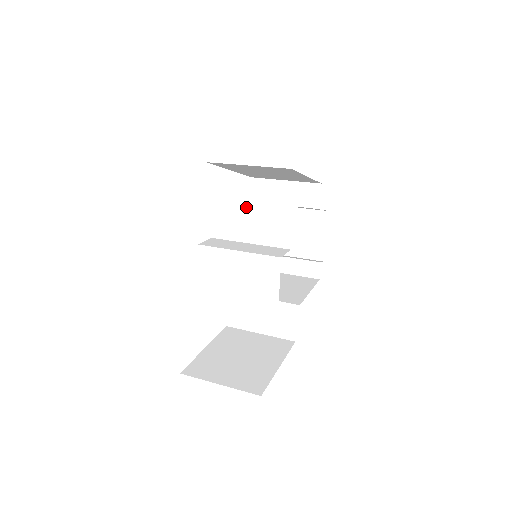
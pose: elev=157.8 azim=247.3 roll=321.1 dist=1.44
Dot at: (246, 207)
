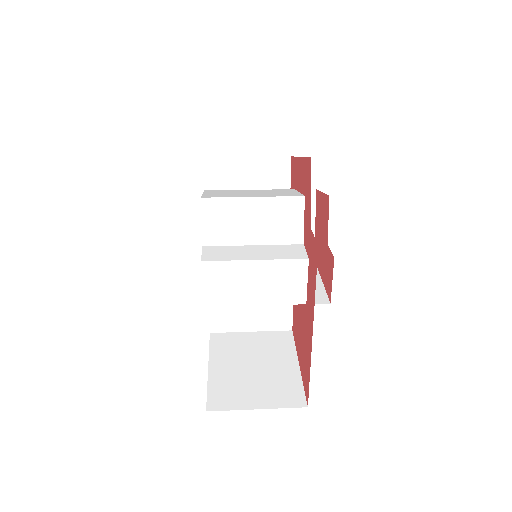
Dot at: (244, 204)
